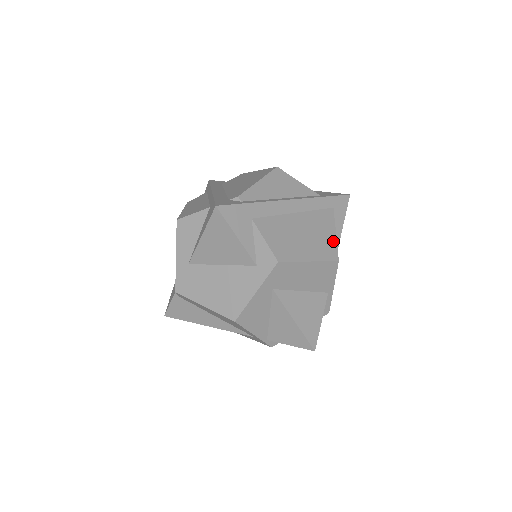
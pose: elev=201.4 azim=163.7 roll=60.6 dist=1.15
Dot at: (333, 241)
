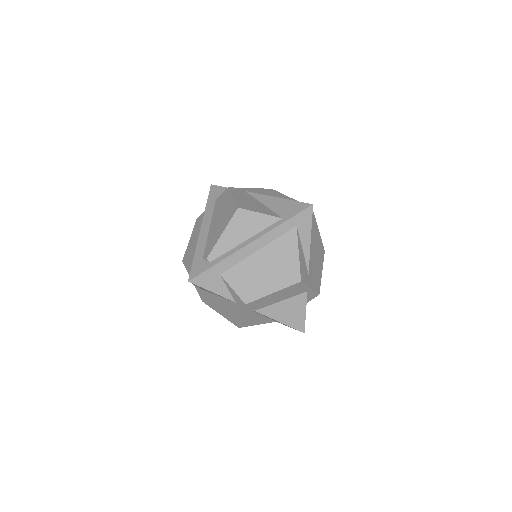
Dot at: (296, 263)
